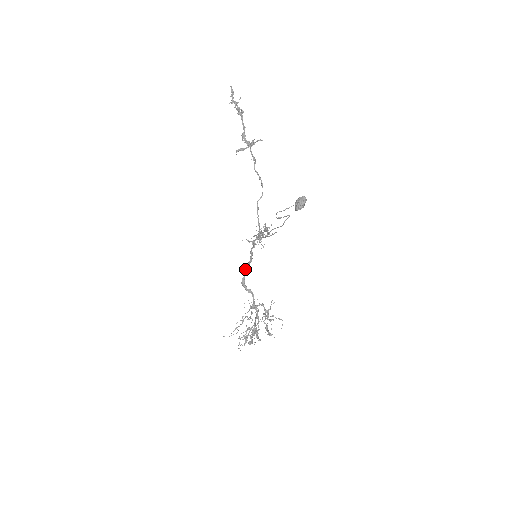
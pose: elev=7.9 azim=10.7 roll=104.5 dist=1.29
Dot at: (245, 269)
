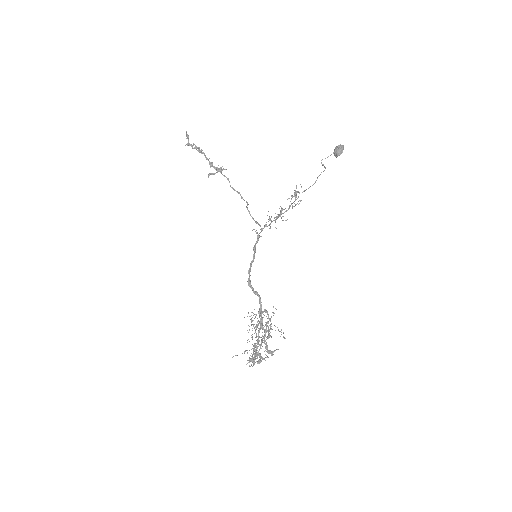
Dot at: (249, 269)
